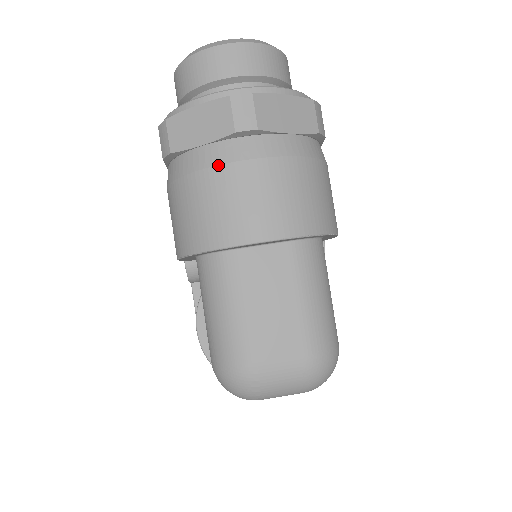
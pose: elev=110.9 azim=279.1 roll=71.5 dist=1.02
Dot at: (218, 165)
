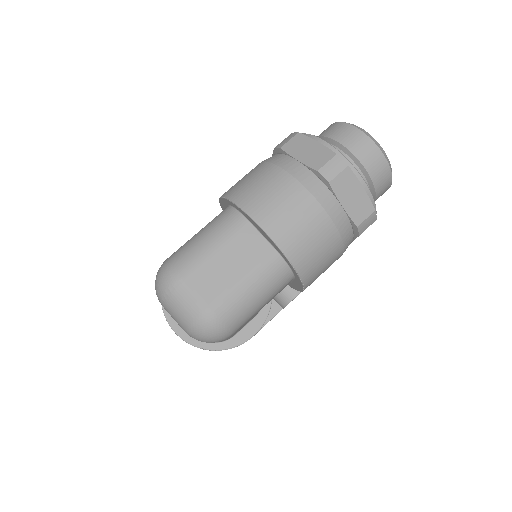
Dot at: (292, 175)
